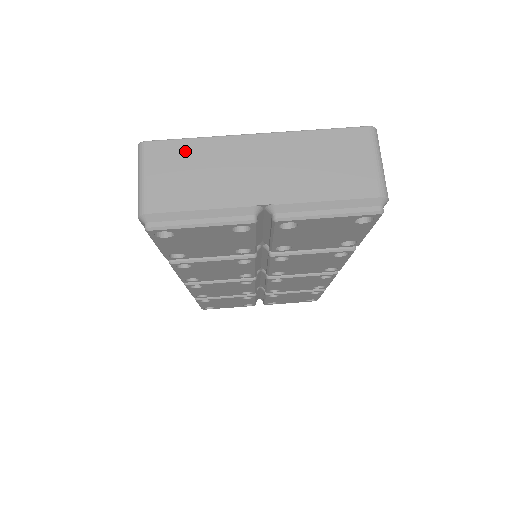
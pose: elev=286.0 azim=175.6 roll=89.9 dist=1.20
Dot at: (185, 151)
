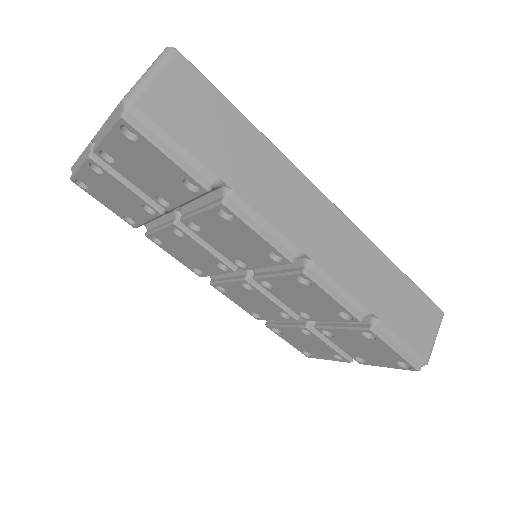
Dot at: occluded
